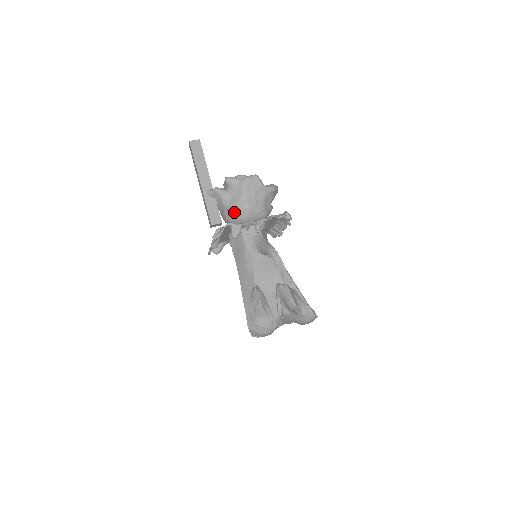
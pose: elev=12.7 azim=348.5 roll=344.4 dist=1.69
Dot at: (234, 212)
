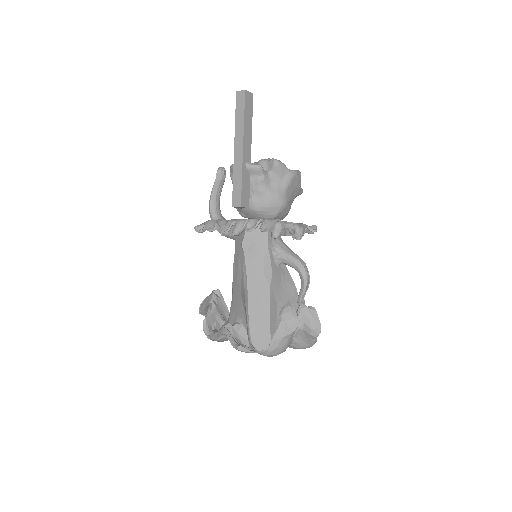
Dot at: (269, 203)
